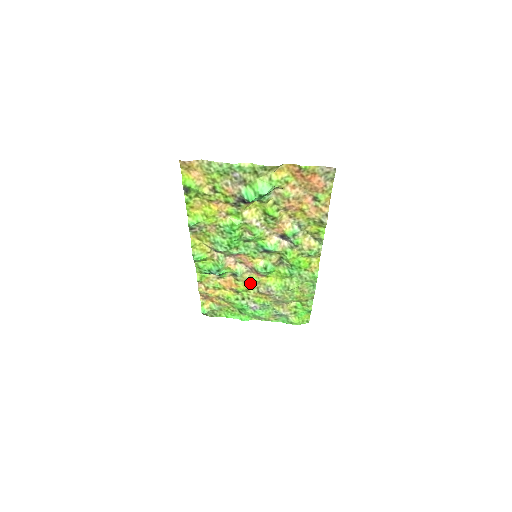
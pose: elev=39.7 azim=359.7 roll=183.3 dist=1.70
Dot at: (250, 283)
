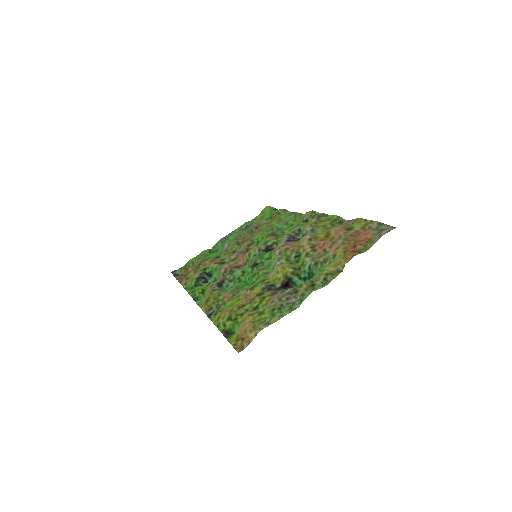
Dot at: (233, 251)
